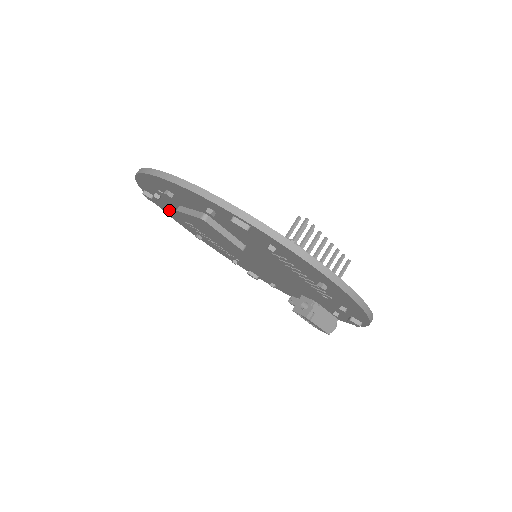
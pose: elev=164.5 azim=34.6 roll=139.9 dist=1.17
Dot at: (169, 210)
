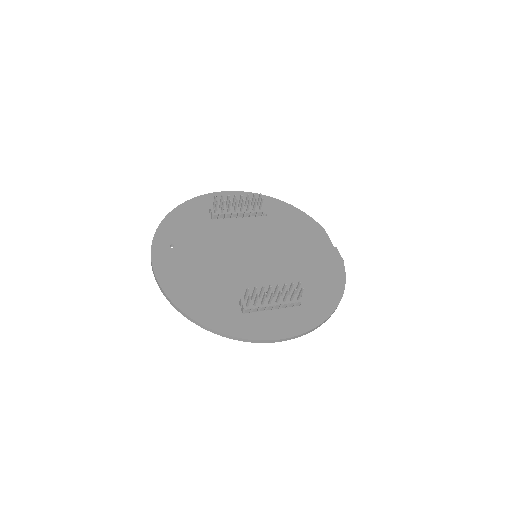
Dot at: occluded
